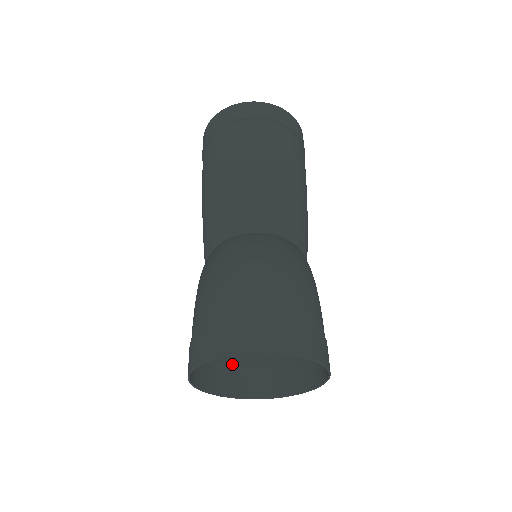
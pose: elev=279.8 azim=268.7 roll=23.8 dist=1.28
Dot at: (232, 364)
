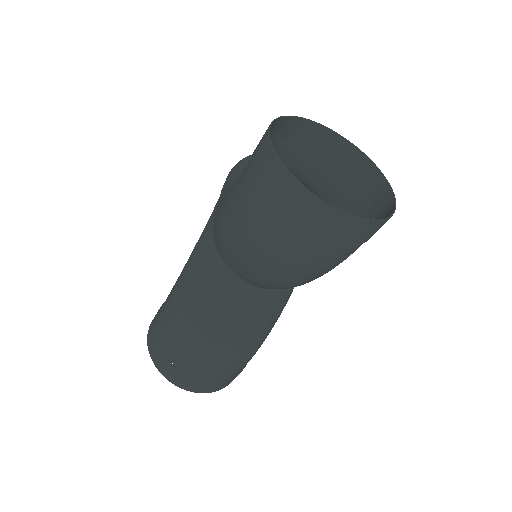
Dot at: occluded
